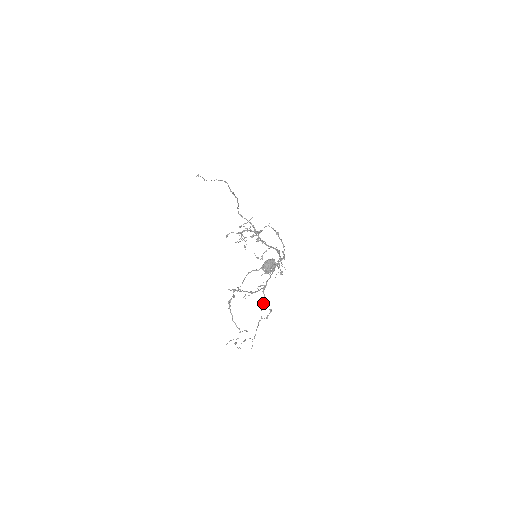
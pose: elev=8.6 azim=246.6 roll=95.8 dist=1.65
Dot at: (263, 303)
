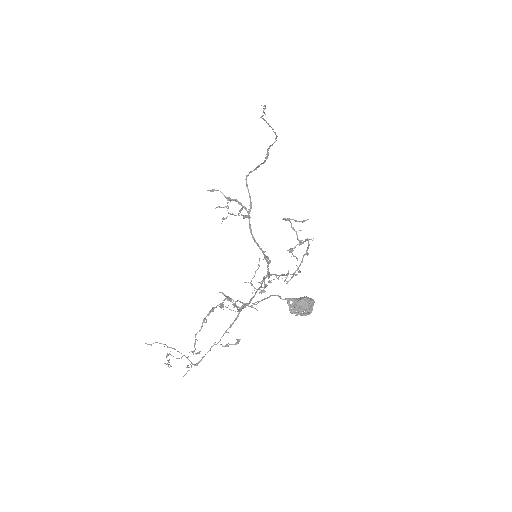
Dot at: (232, 324)
